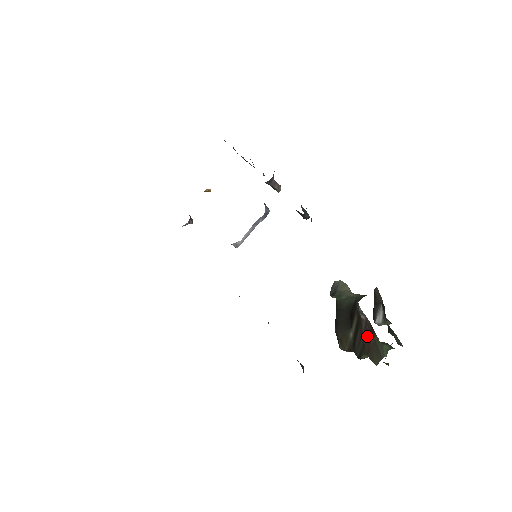
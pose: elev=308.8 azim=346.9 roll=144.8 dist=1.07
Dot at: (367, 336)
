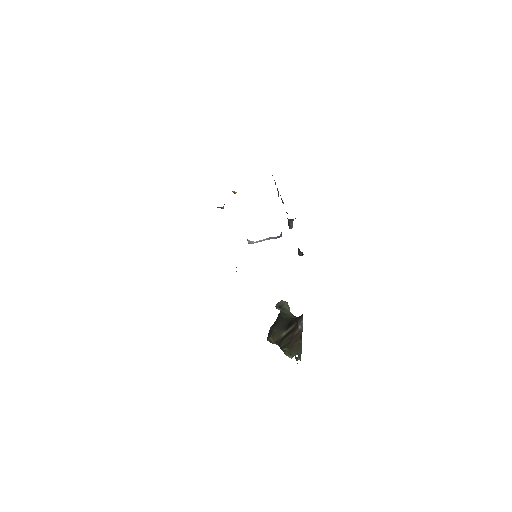
Dot at: (295, 339)
